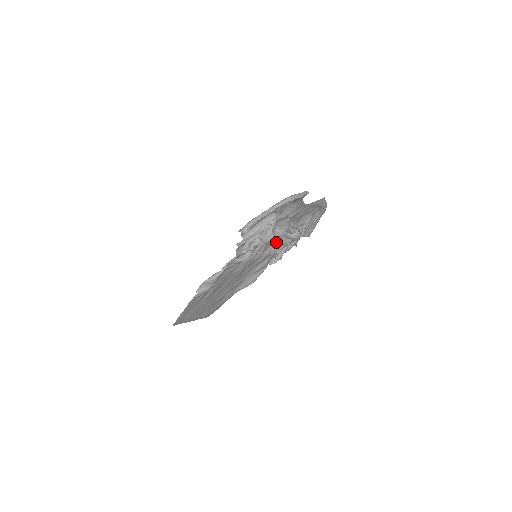
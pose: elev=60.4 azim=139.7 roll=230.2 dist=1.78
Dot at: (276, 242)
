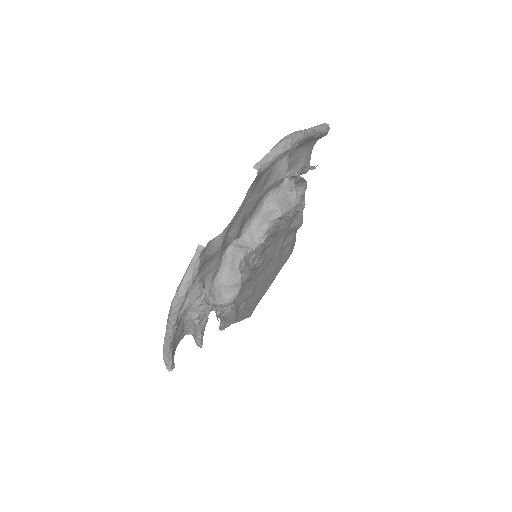
Dot at: occluded
